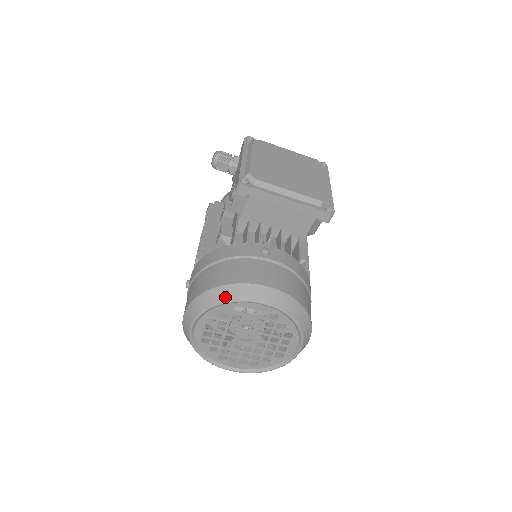
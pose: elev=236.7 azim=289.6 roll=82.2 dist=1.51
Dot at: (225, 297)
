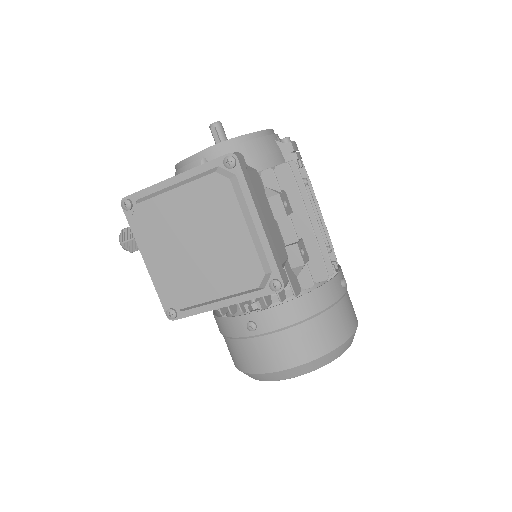
Dot at: occluded
